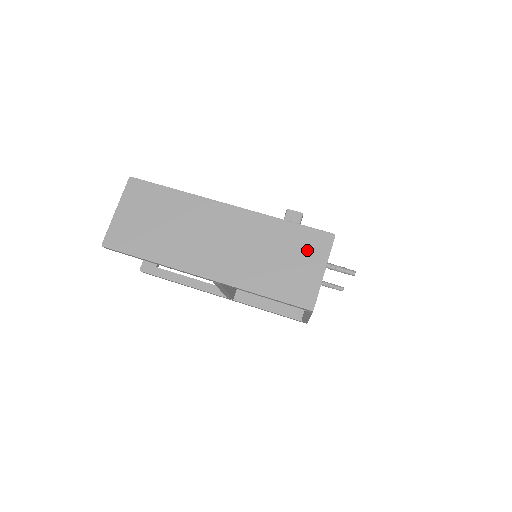
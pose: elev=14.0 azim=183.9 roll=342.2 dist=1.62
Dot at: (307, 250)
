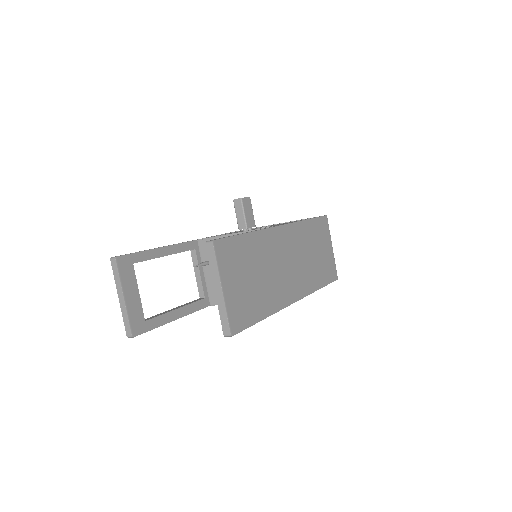
Dot at: (323, 237)
